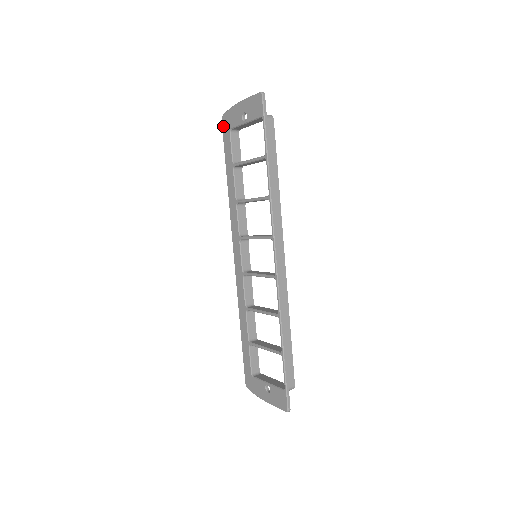
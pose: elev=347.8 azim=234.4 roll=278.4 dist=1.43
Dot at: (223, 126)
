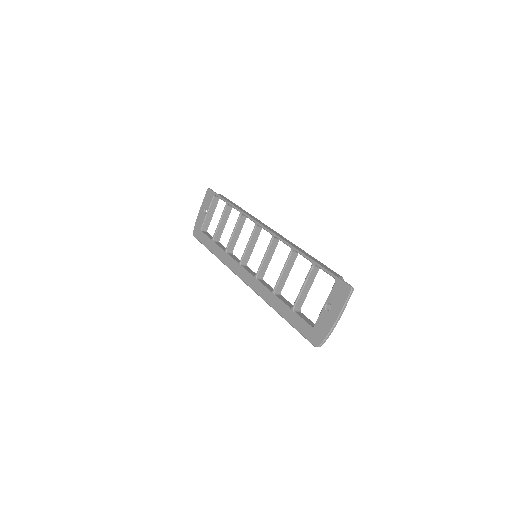
Dot at: (196, 236)
